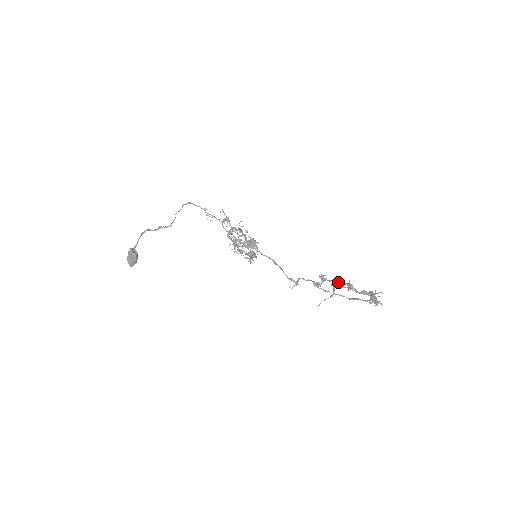
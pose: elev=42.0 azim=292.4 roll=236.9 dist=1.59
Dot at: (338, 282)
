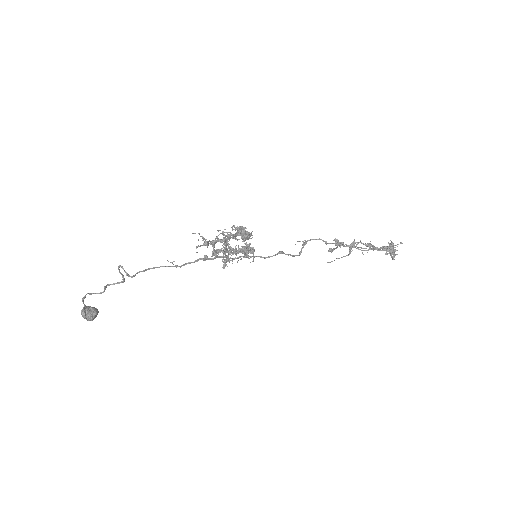
Dot at: occluded
